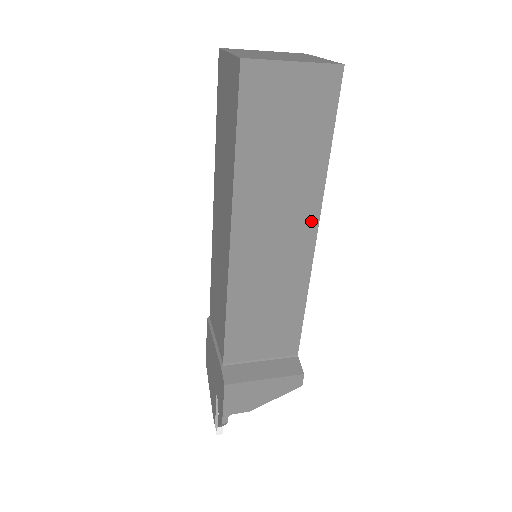
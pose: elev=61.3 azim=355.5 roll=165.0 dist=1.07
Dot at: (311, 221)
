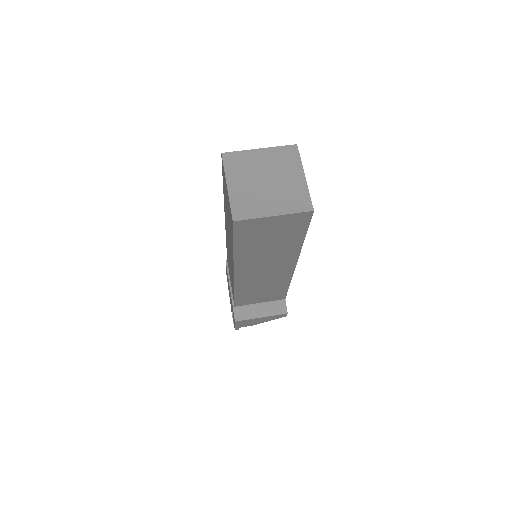
Dot at: (291, 262)
